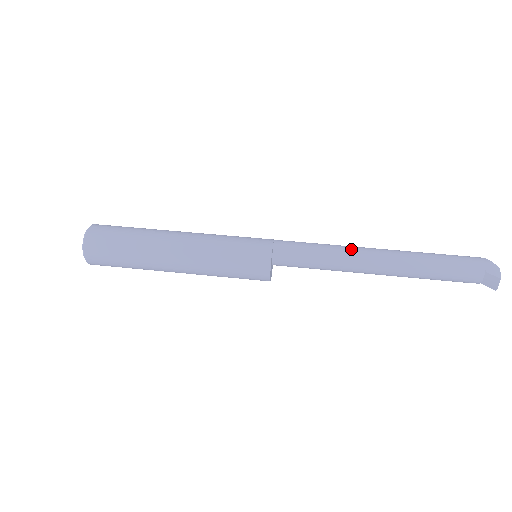
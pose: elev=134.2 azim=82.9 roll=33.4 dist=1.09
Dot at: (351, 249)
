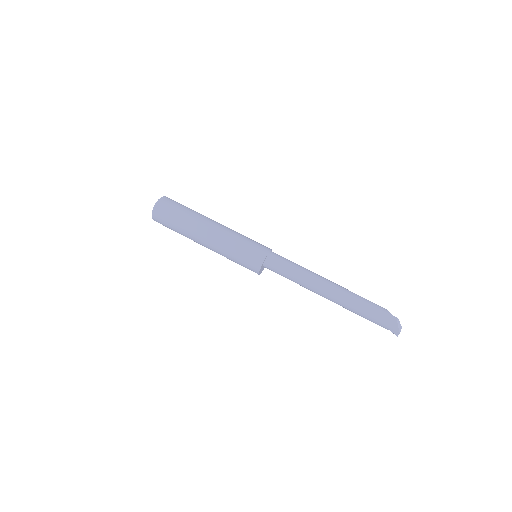
Dot at: (312, 283)
